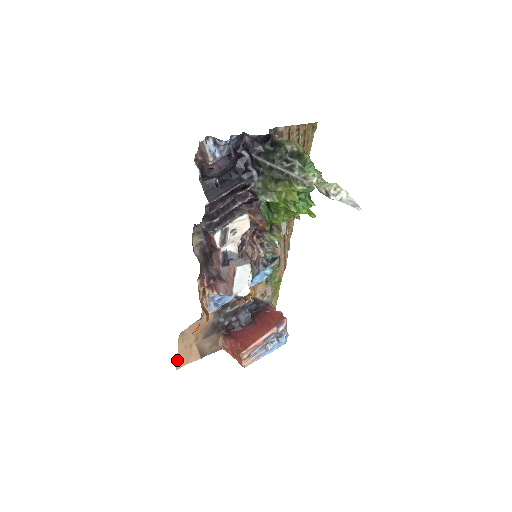
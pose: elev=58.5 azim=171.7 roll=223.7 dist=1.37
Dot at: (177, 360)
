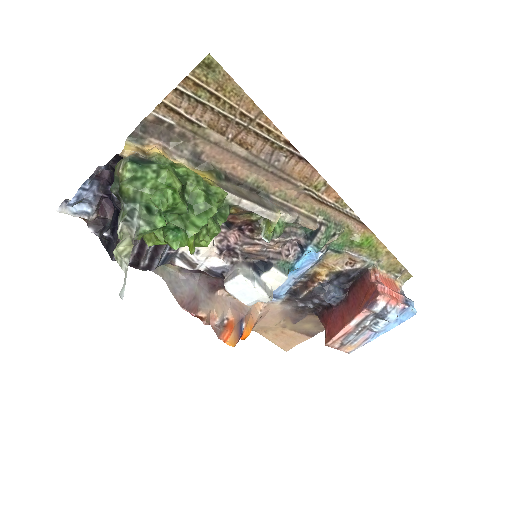
Dot at: (278, 345)
